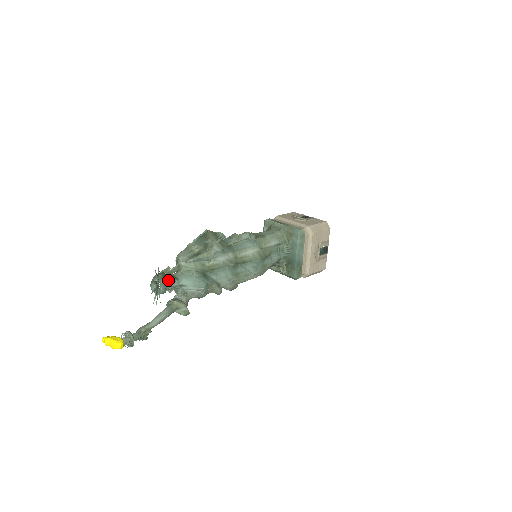
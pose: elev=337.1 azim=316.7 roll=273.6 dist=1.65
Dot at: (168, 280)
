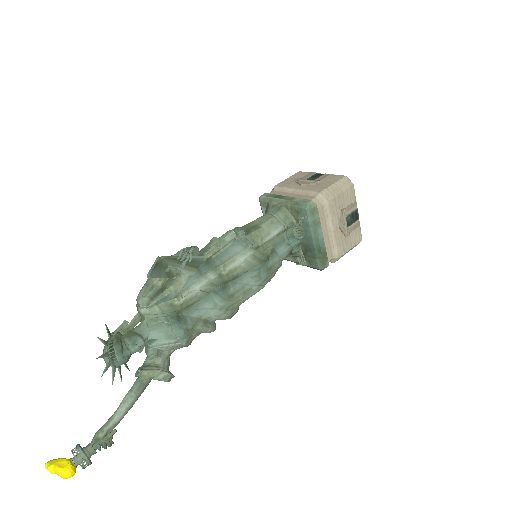
Dot at: (126, 343)
